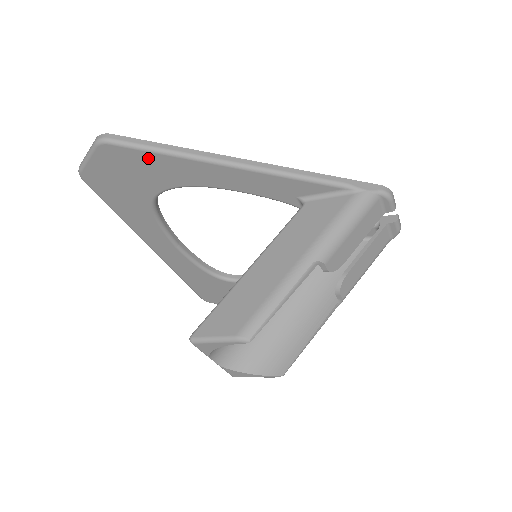
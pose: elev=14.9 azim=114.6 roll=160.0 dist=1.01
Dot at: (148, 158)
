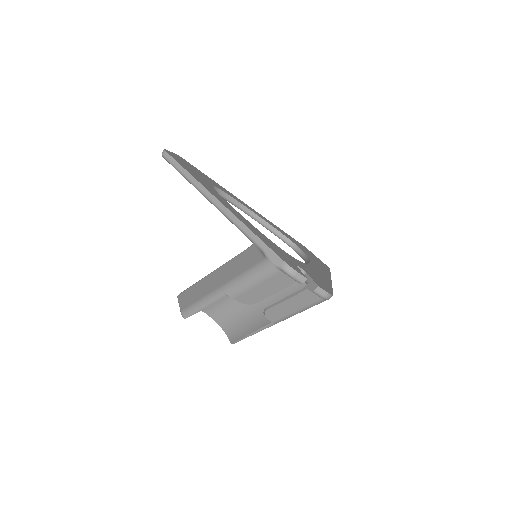
Dot at: occluded
